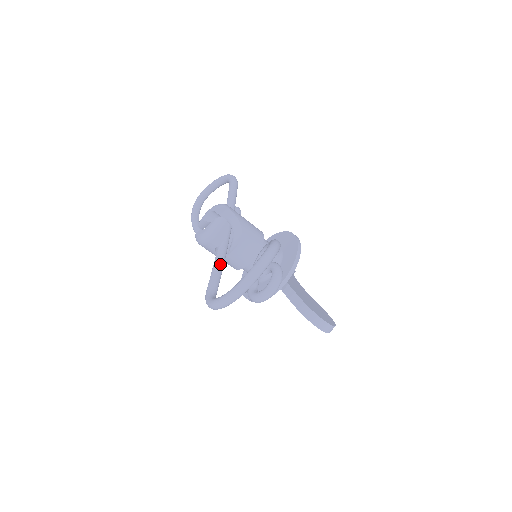
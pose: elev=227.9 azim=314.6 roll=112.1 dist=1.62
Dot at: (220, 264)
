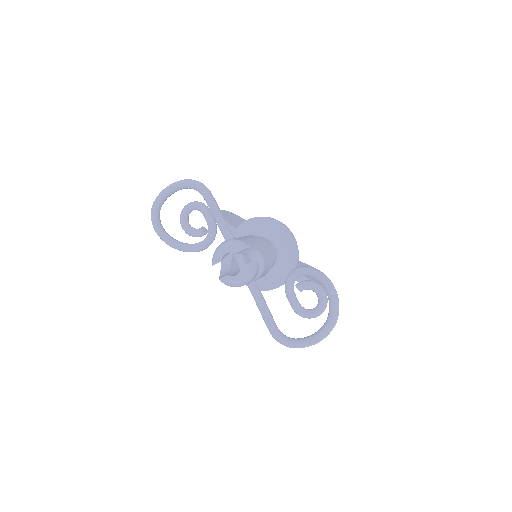
Dot at: (263, 299)
